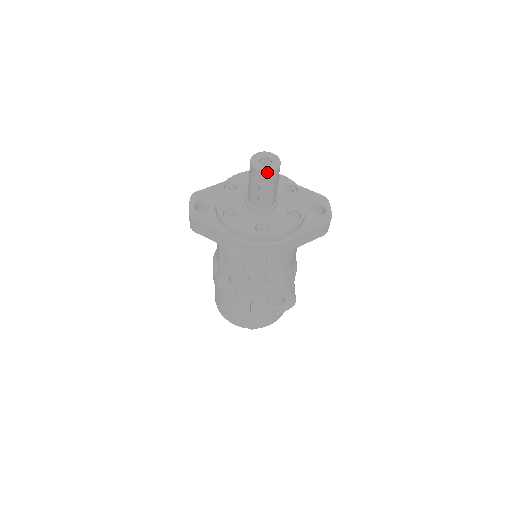
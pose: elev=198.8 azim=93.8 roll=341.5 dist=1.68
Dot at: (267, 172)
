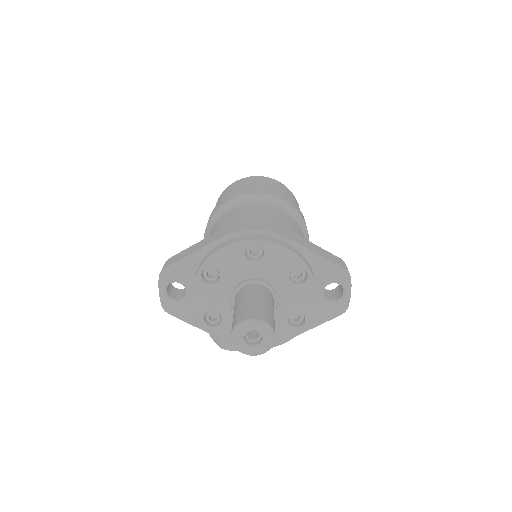
Dot at: (255, 355)
